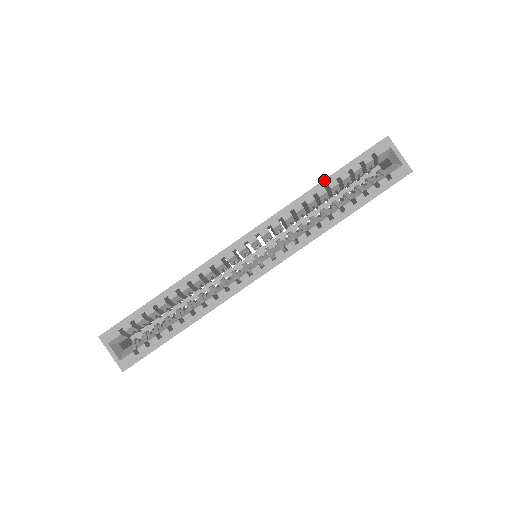
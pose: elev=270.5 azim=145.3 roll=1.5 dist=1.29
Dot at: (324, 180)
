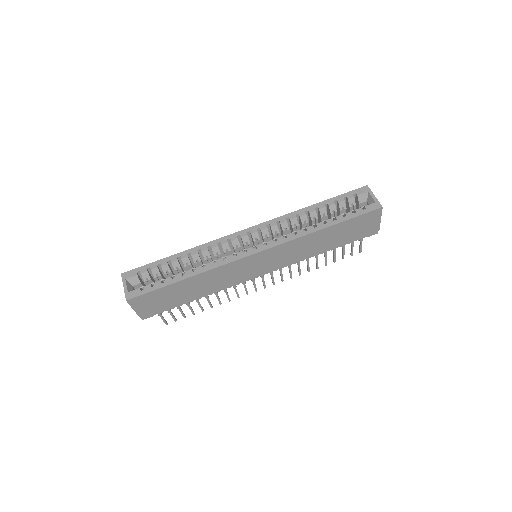
Dot at: (315, 204)
